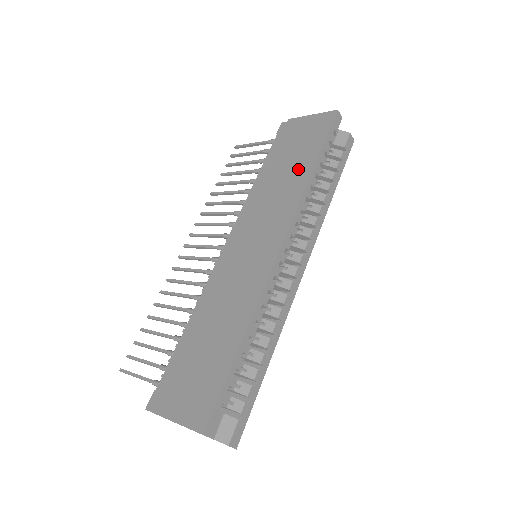
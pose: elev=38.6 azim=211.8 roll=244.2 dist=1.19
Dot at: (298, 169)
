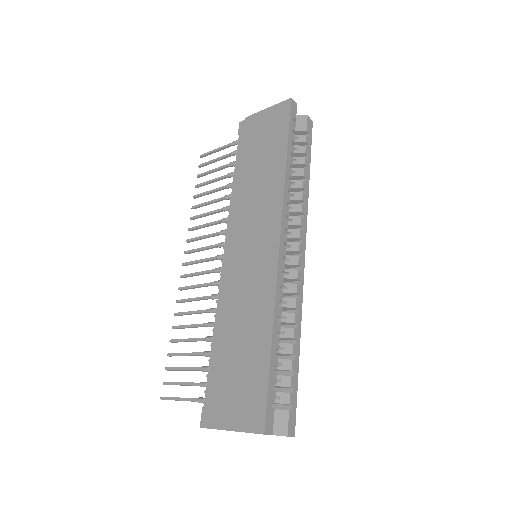
Dot at: (271, 164)
